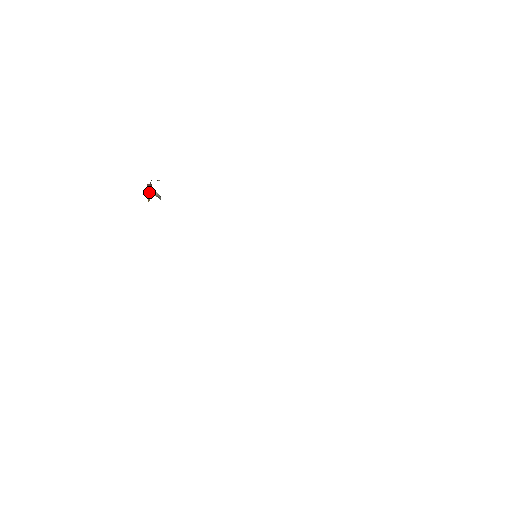
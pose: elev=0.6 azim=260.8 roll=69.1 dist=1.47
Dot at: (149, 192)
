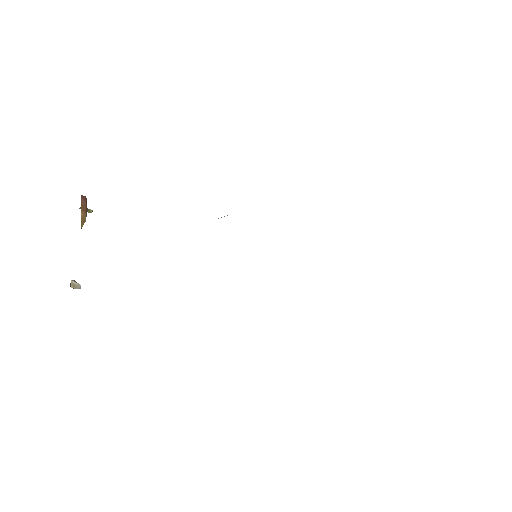
Dot at: (83, 209)
